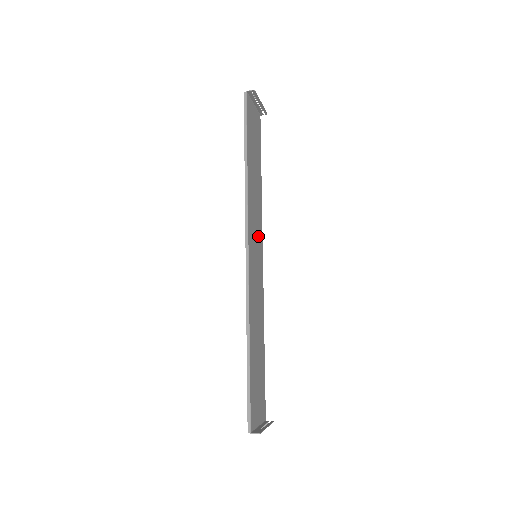
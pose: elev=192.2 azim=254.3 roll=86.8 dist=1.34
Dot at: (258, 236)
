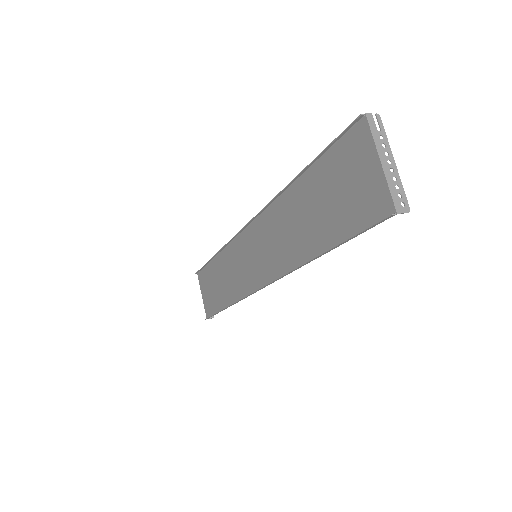
Dot at: (264, 236)
